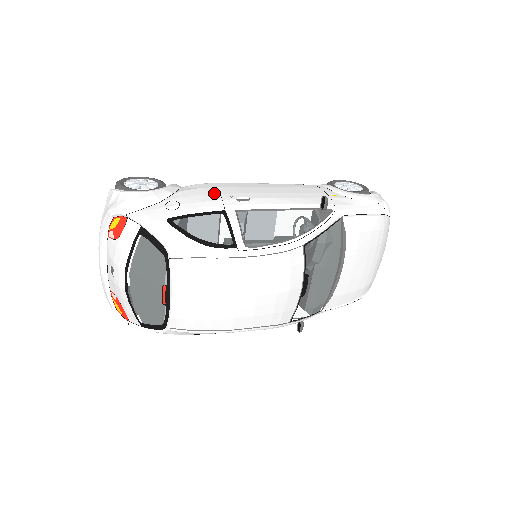
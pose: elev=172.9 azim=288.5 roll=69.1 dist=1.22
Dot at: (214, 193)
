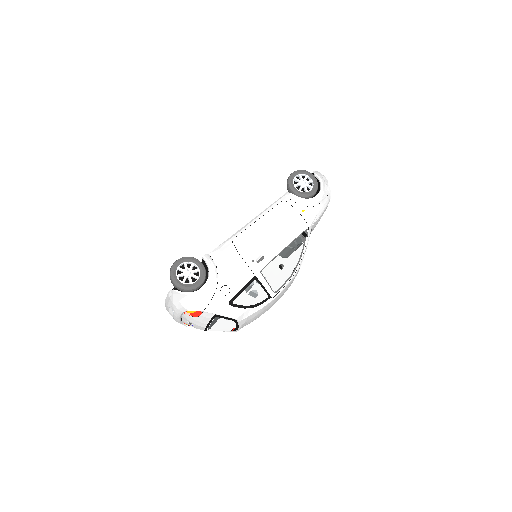
Dot at: (241, 264)
